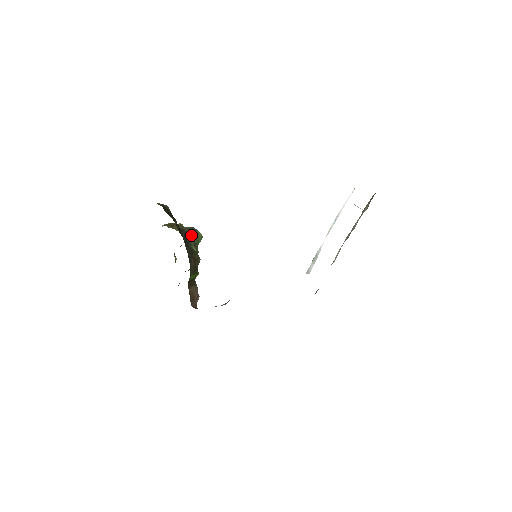
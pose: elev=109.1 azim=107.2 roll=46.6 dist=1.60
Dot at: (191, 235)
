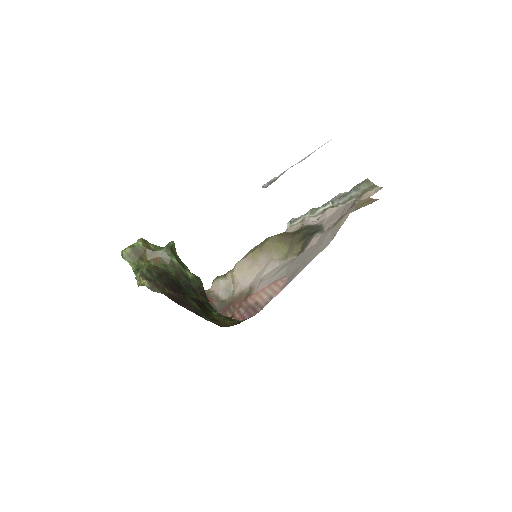
Dot at: (178, 265)
